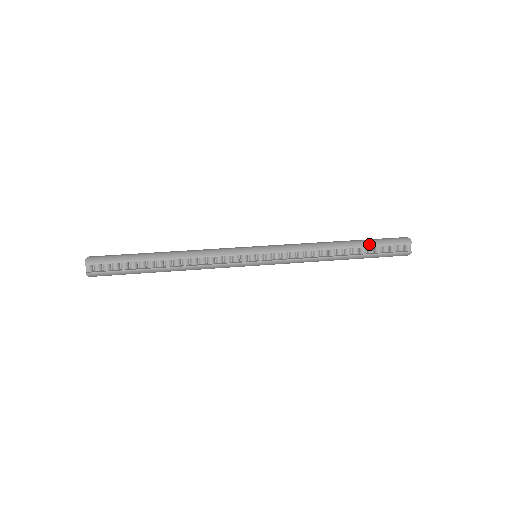
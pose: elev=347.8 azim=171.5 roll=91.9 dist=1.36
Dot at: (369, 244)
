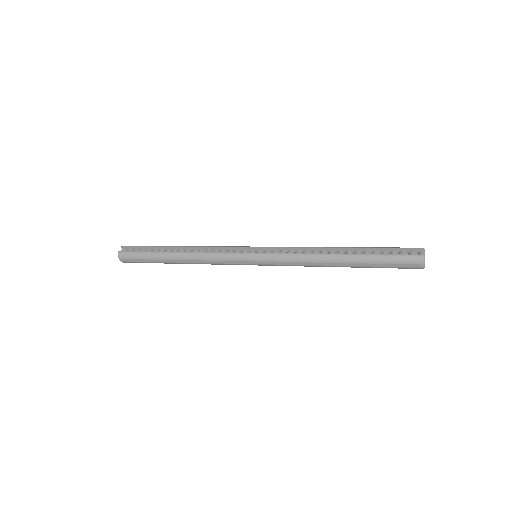
Dot at: (371, 247)
